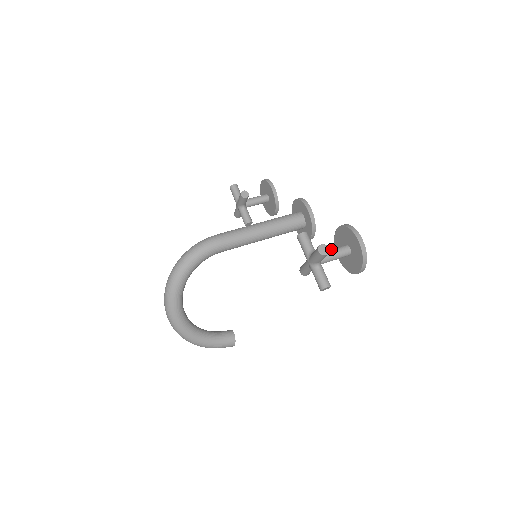
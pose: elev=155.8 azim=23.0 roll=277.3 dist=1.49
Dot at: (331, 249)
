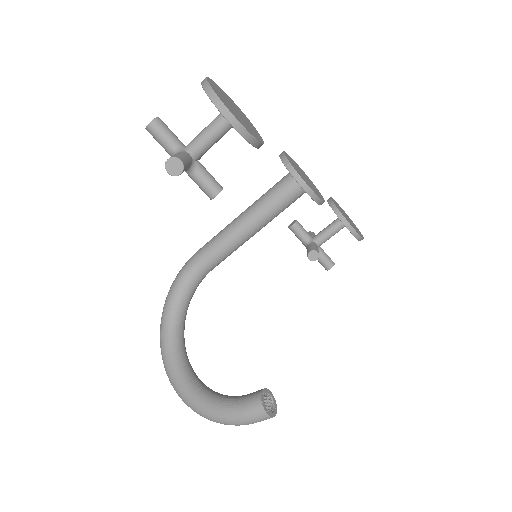
Dot at: occluded
